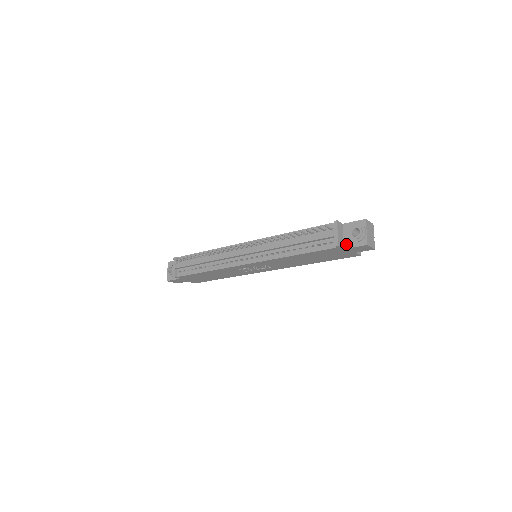
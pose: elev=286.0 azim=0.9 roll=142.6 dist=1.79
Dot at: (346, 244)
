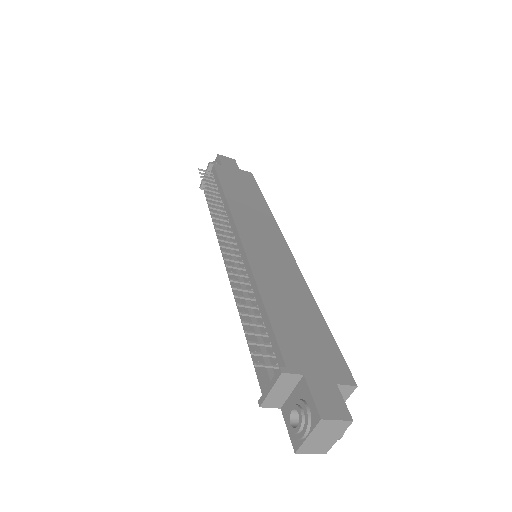
Dot at: (285, 407)
